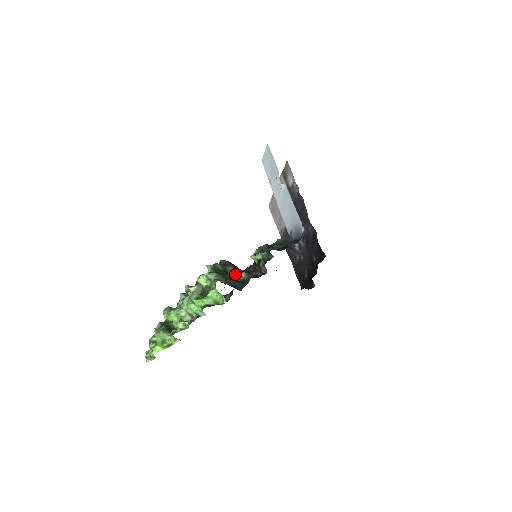
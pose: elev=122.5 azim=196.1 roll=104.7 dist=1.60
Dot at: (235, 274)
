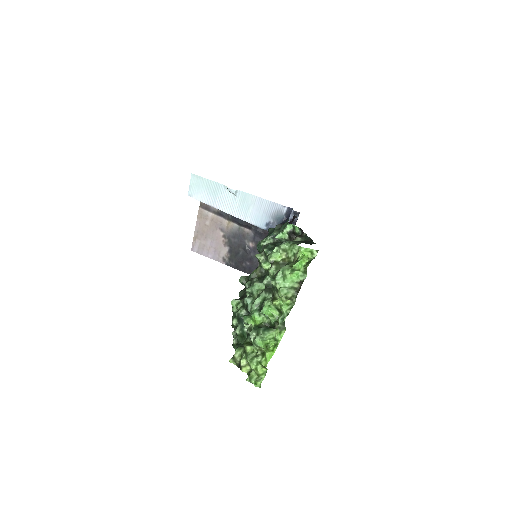
Dot at: occluded
